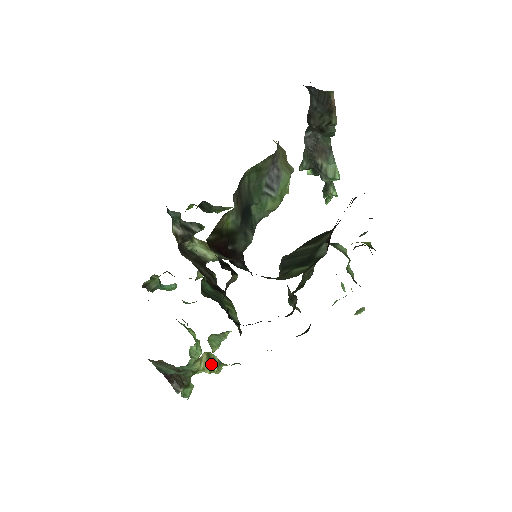
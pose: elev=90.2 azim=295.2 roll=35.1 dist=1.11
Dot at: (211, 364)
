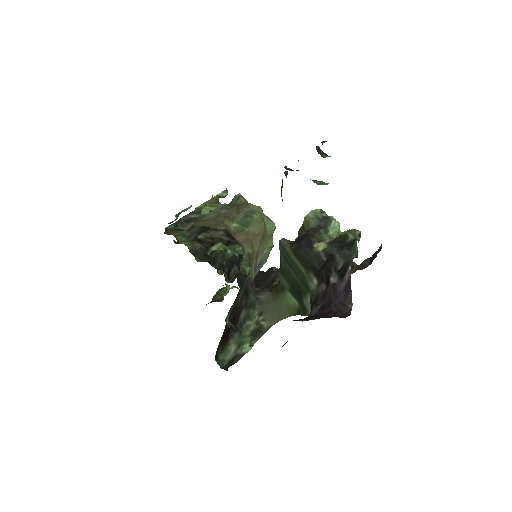
Dot at: (239, 289)
